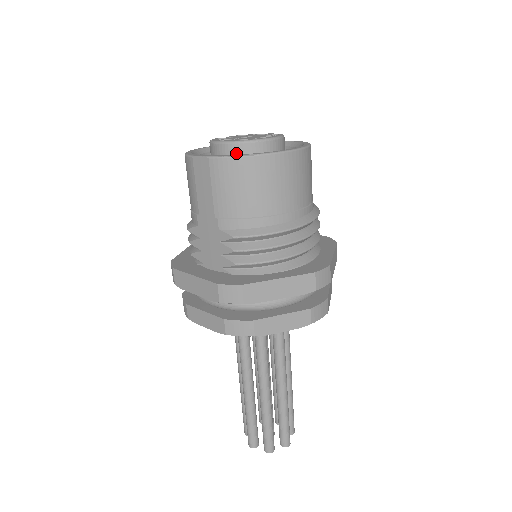
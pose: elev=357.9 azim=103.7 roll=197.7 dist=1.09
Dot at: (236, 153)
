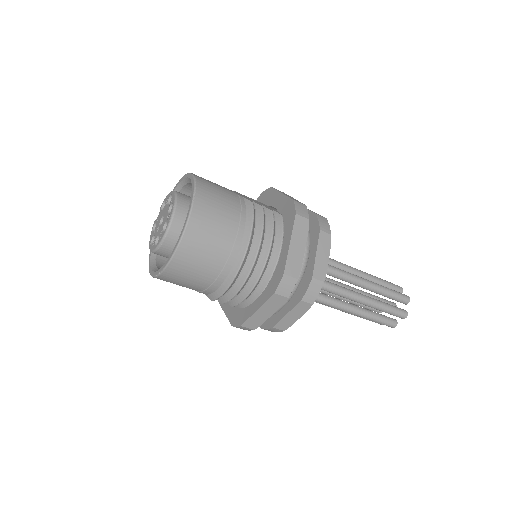
Dot at: (161, 255)
